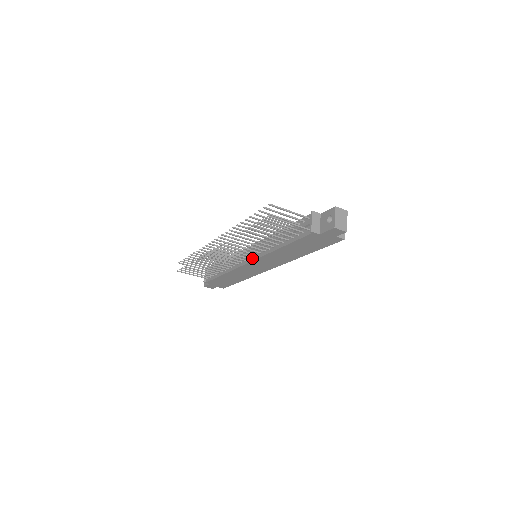
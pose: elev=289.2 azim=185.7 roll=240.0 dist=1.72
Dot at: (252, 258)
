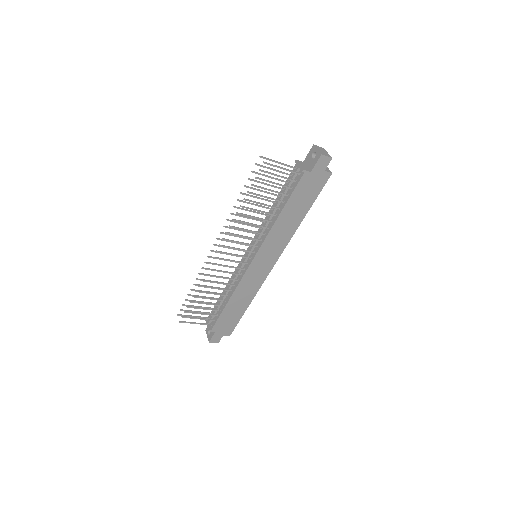
Dot at: (254, 253)
